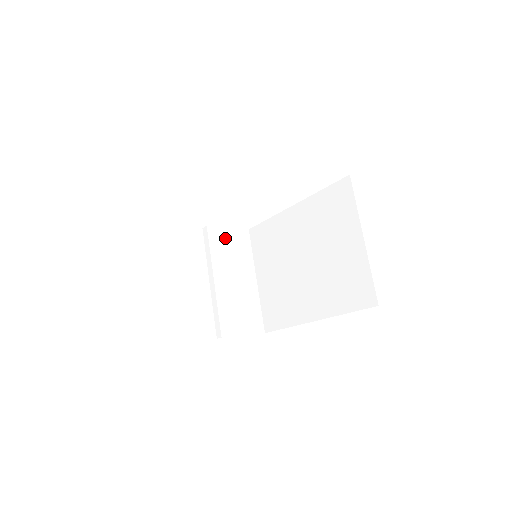
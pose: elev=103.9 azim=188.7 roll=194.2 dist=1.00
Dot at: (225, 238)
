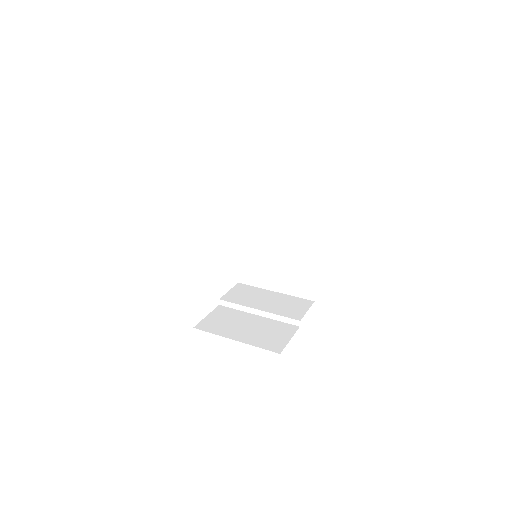
Dot at: (235, 295)
